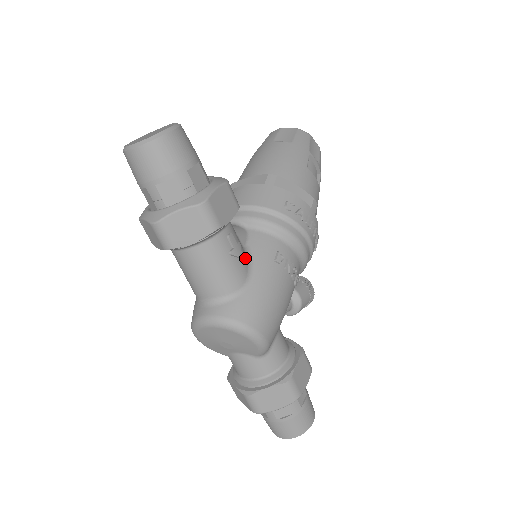
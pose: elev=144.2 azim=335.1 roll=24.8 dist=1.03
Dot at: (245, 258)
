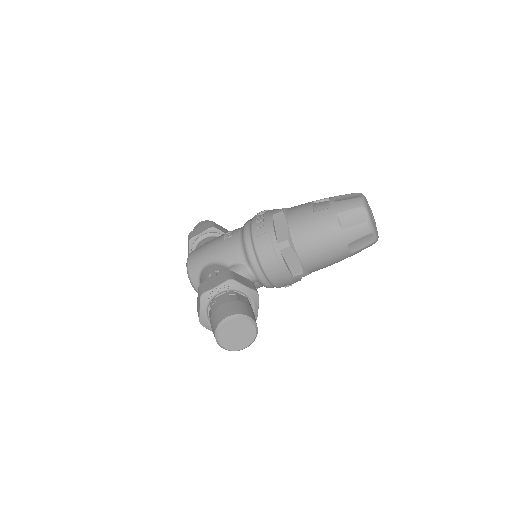
Dot at: occluded
